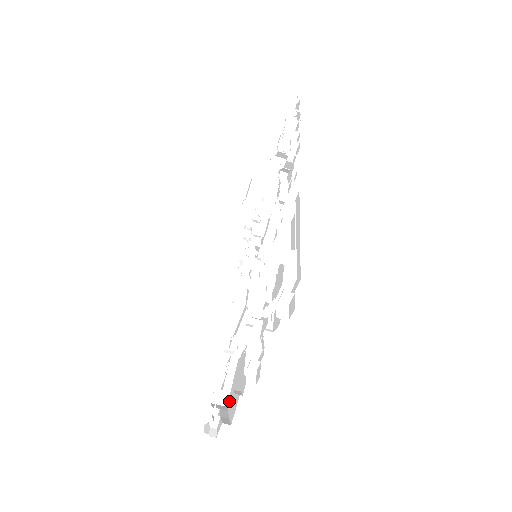
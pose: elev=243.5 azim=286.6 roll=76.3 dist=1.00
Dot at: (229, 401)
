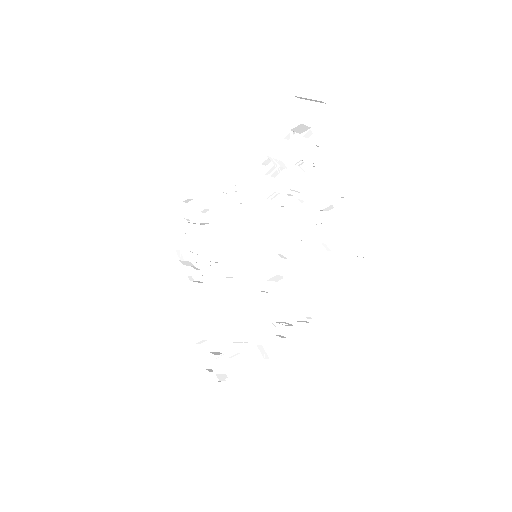
Dot at: occluded
